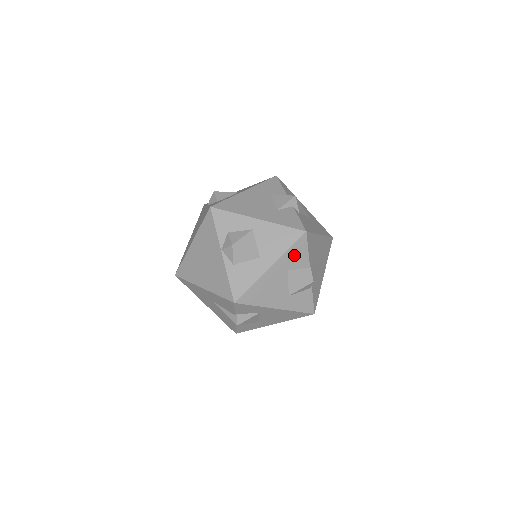
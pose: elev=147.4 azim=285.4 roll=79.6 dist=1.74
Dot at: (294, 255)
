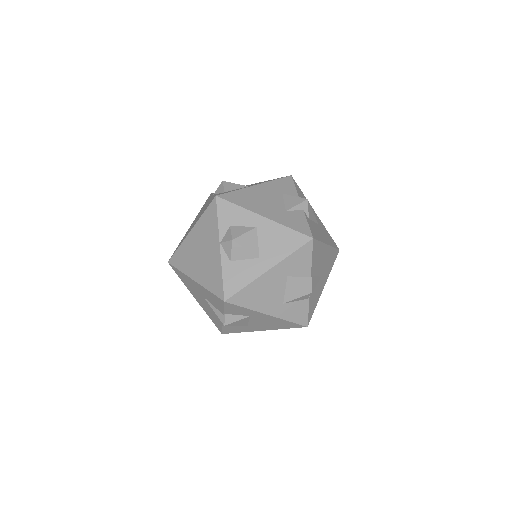
Dot at: (296, 261)
